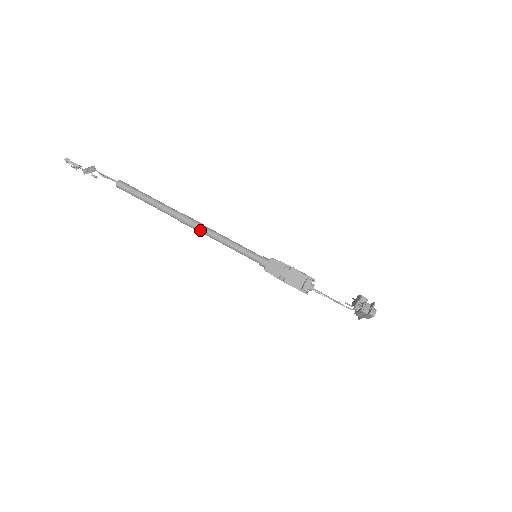
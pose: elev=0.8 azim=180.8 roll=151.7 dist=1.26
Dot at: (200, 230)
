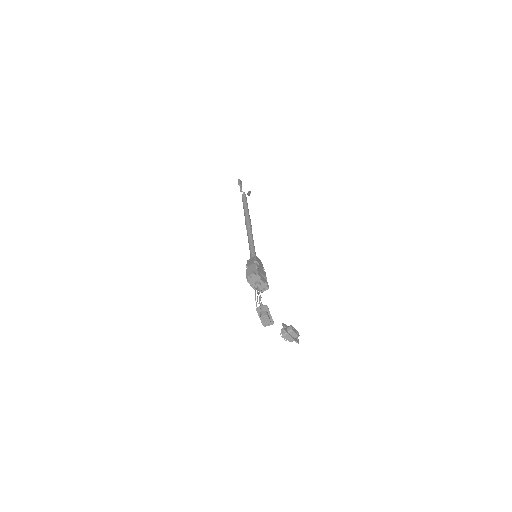
Dot at: (247, 228)
